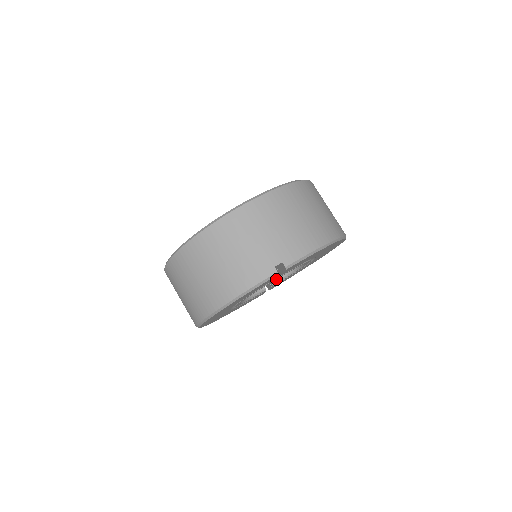
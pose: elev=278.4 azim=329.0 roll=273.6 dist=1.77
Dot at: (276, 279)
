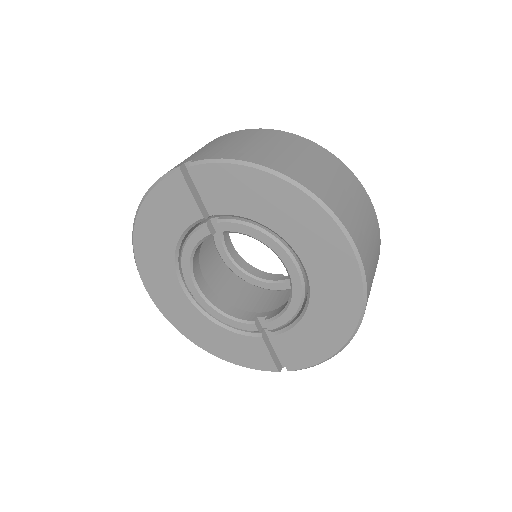
Dot at: (273, 315)
